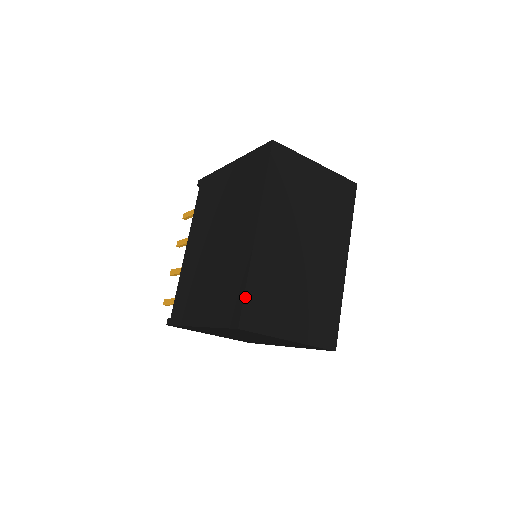
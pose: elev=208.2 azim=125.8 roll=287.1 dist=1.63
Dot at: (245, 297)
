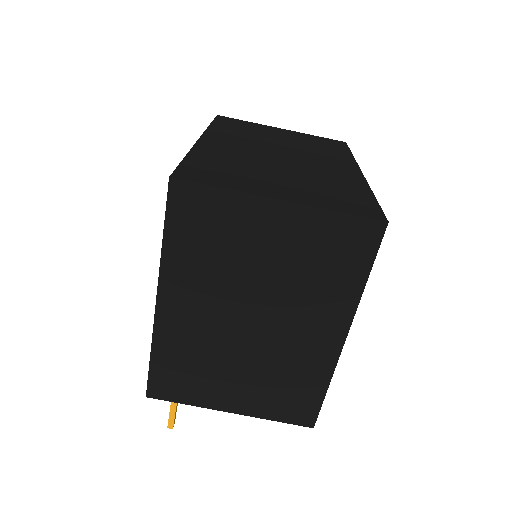
Dot at: (183, 163)
